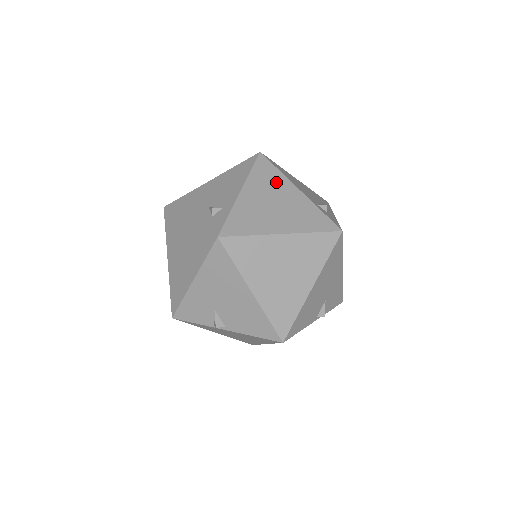
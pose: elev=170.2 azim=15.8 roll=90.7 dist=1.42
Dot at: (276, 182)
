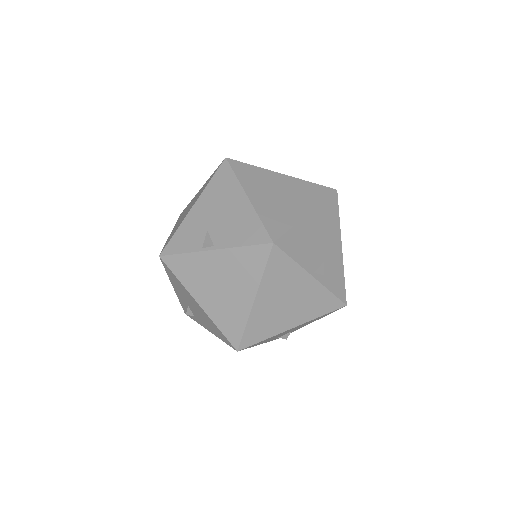
Dot at: occluded
